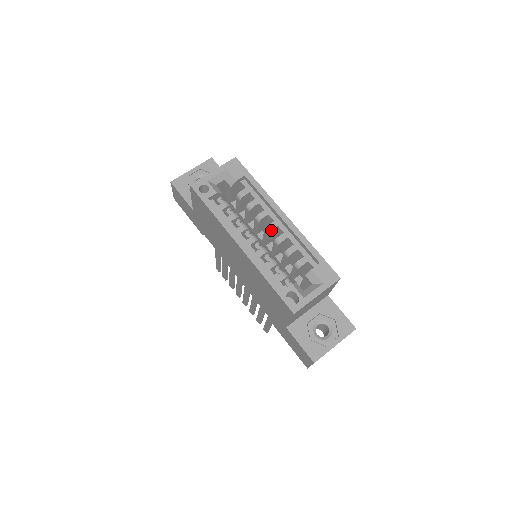
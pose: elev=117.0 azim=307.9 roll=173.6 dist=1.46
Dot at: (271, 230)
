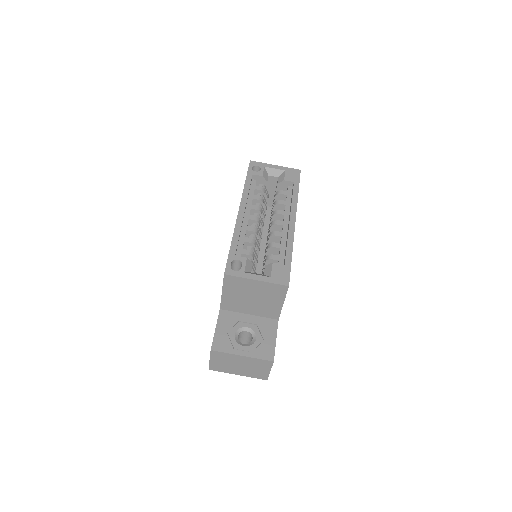
Dot at: (275, 224)
